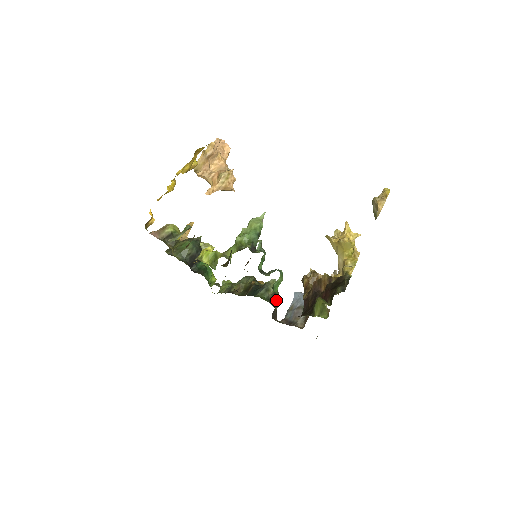
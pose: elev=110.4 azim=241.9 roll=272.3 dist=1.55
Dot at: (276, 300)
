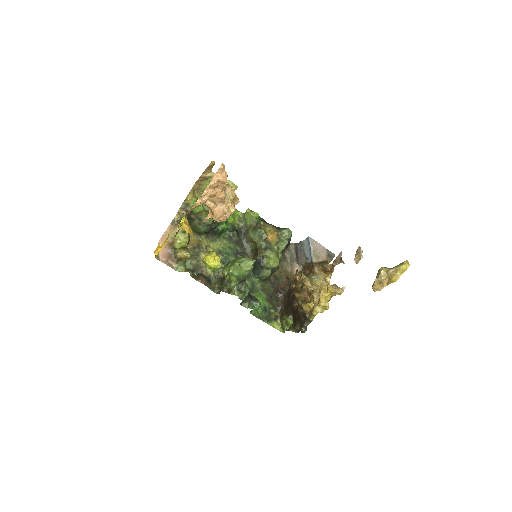
Dot at: (273, 272)
